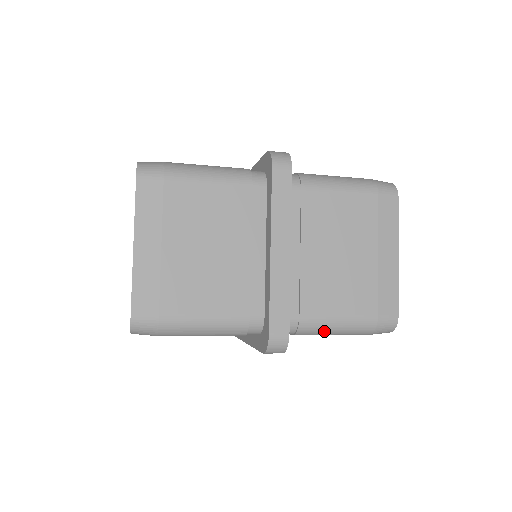
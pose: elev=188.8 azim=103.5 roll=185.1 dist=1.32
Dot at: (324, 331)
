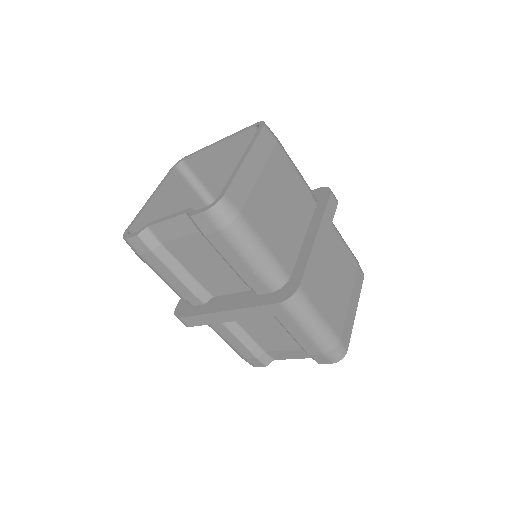
Dot at: (310, 323)
